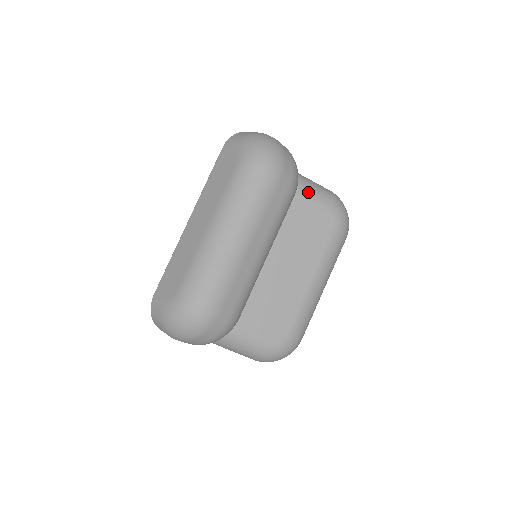
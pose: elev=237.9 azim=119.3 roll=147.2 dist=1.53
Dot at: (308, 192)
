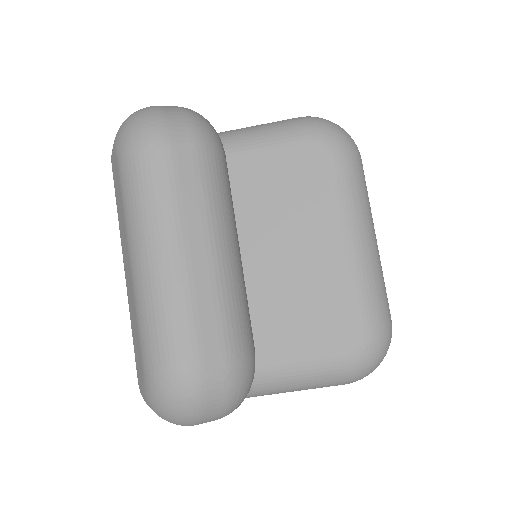
Dot at: (263, 138)
